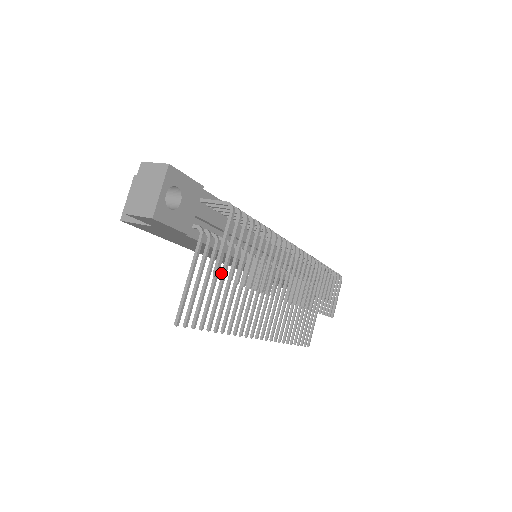
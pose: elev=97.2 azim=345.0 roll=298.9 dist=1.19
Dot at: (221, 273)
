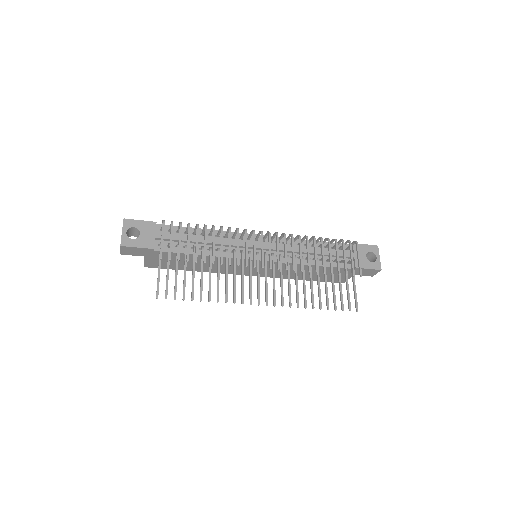
Dot at: (169, 257)
